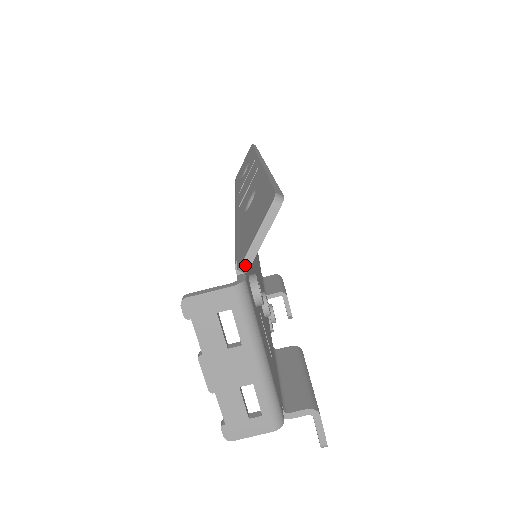
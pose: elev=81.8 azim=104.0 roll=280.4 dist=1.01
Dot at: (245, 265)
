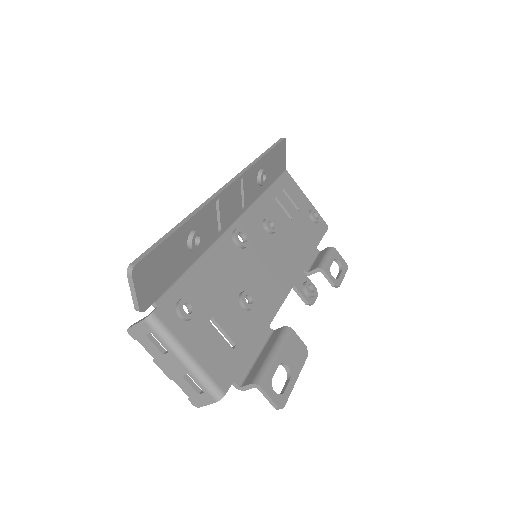
Dot at: (137, 309)
